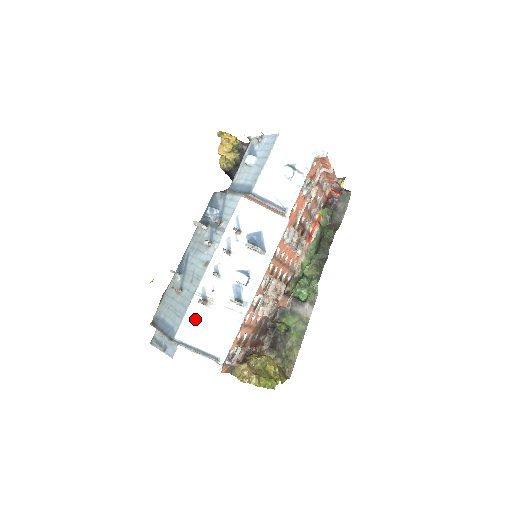
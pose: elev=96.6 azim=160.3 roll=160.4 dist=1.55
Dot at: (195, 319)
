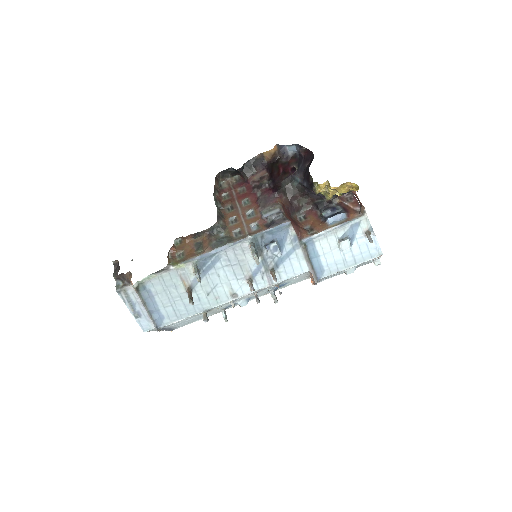
Dot at: occluded
